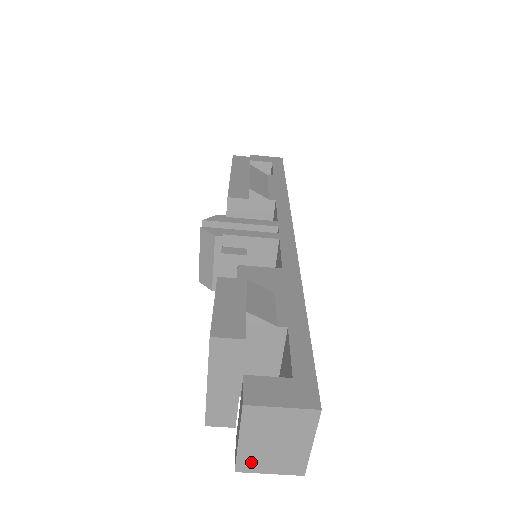
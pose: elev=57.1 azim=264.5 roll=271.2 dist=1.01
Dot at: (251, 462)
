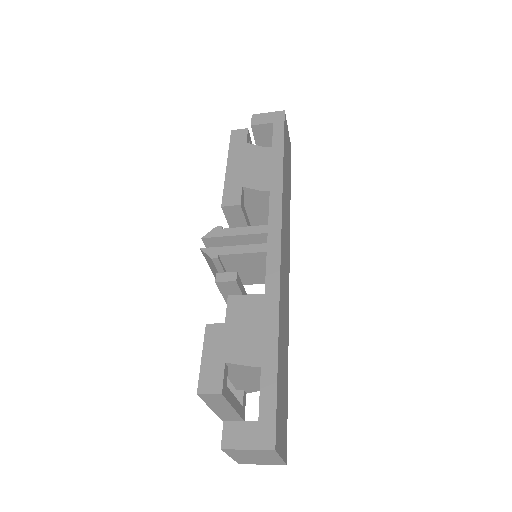
Dot at: (246, 462)
